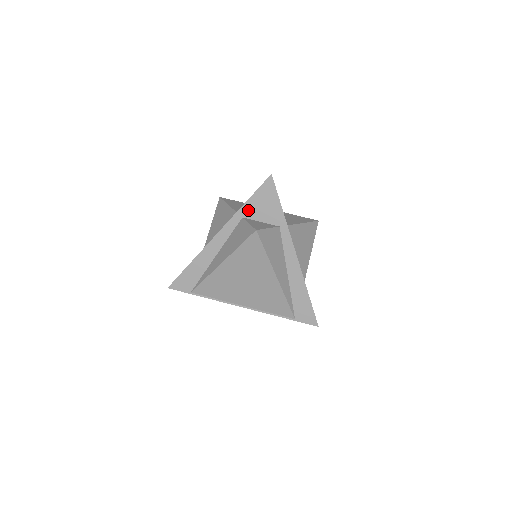
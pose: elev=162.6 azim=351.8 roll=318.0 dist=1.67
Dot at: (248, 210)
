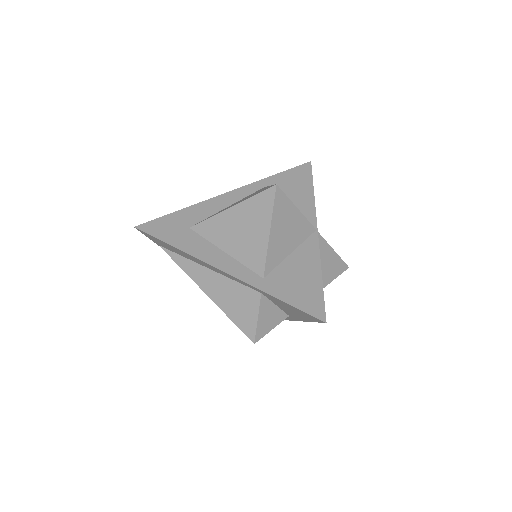
Dot at: (273, 298)
